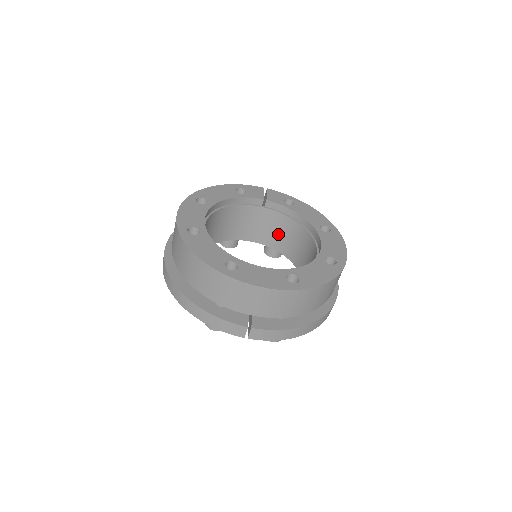
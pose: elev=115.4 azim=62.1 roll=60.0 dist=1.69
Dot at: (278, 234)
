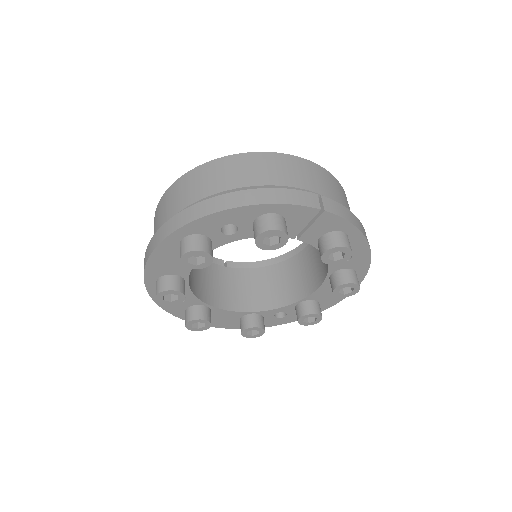
Dot at: (253, 291)
